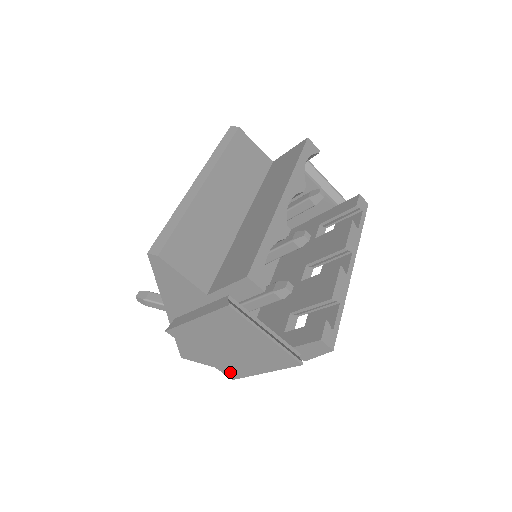
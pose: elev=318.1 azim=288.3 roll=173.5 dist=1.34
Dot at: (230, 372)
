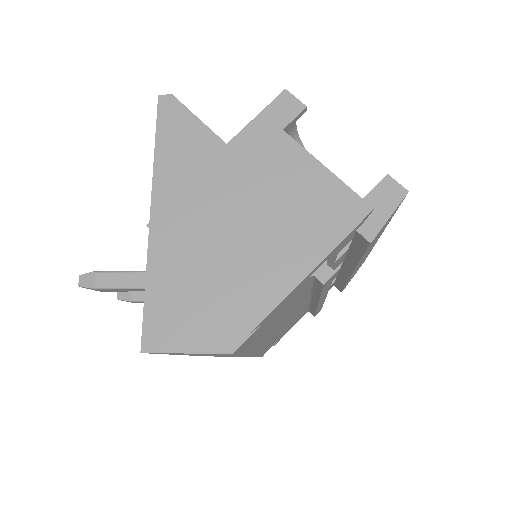
Dot at: (248, 304)
